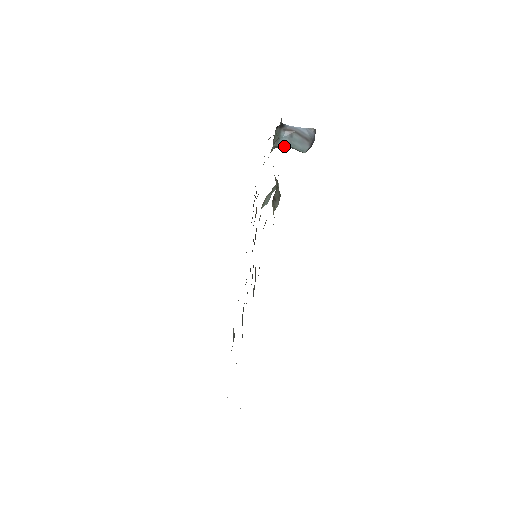
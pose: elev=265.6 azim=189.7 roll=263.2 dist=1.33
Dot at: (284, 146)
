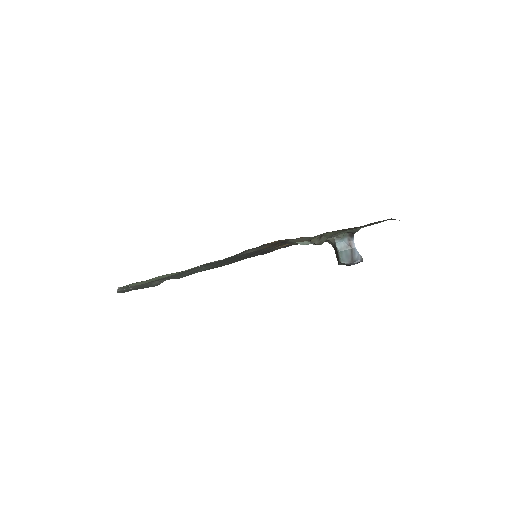
Dot at: (337, 246)
